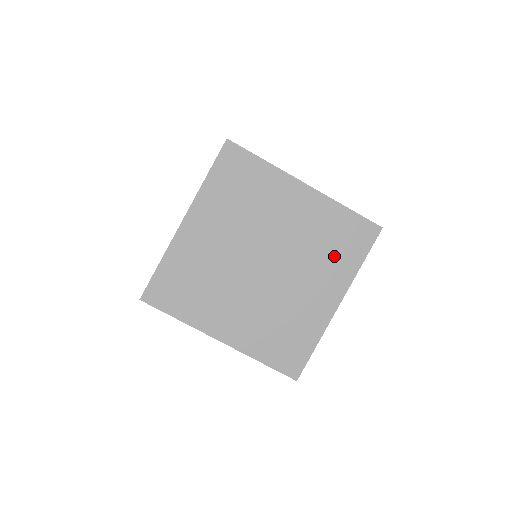
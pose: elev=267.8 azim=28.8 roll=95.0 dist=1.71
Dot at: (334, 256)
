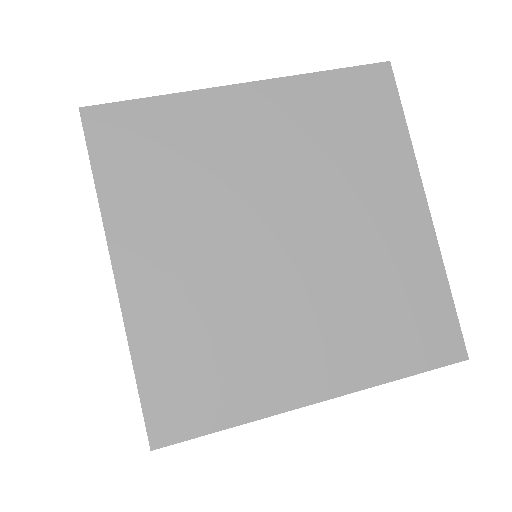
Dot at: (377, 328)
